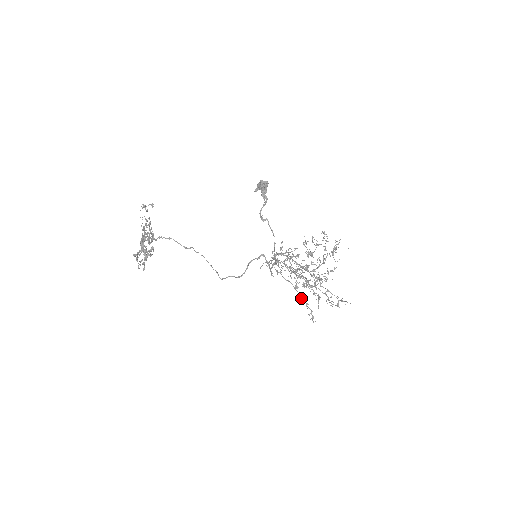
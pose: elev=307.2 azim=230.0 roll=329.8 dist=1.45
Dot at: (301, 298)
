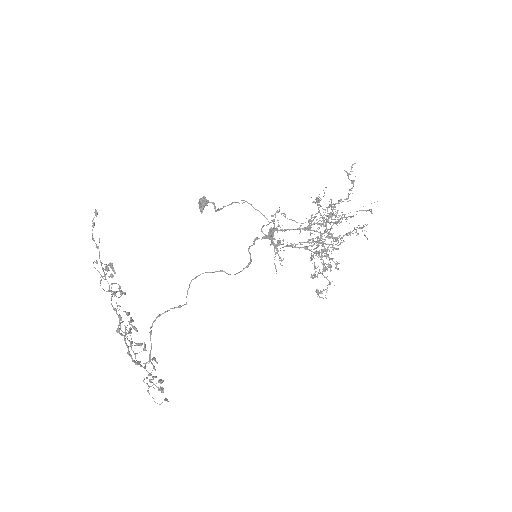
Dot at: occluded
